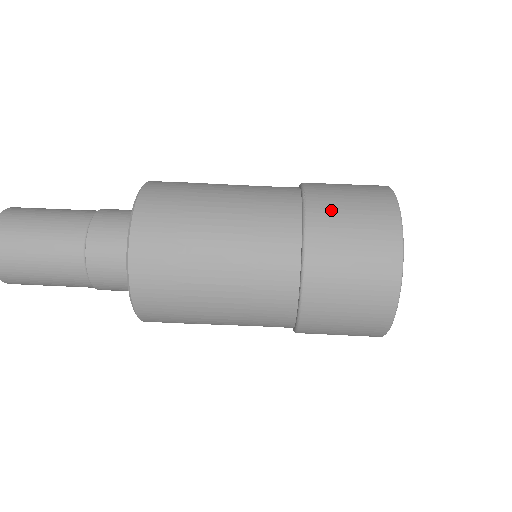
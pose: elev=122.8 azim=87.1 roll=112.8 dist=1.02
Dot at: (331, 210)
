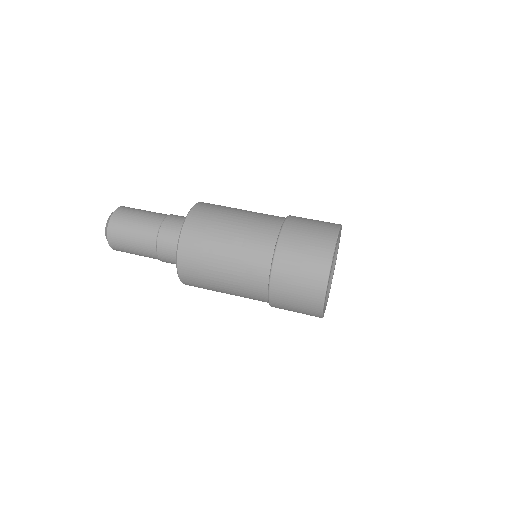
Dot at: occluded
